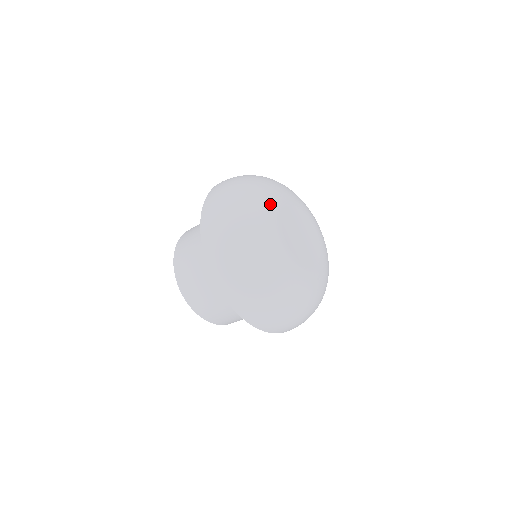
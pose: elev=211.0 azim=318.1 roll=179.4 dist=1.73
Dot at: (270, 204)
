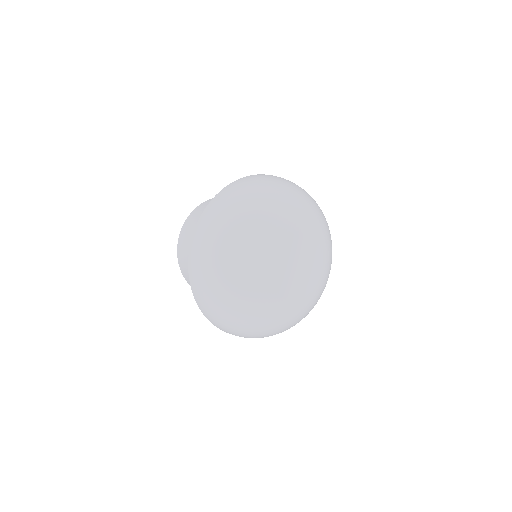
Dot at: (303, 217)
